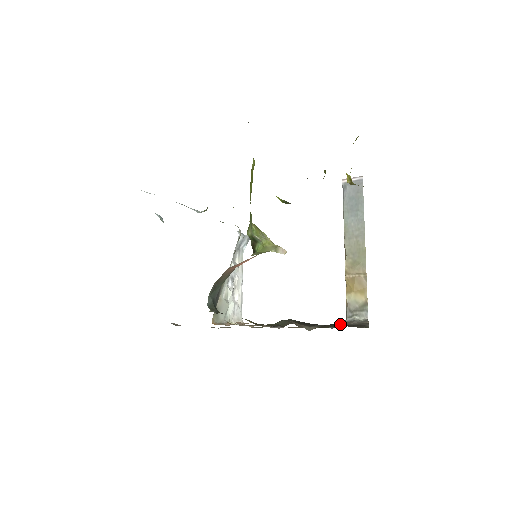
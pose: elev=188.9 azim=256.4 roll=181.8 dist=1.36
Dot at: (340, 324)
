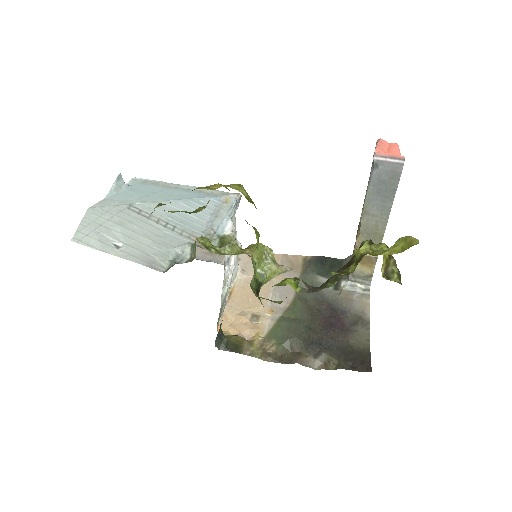
Dot at: (341, 294)
